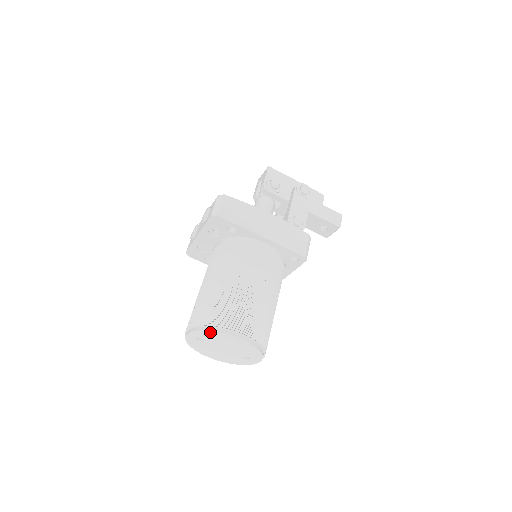
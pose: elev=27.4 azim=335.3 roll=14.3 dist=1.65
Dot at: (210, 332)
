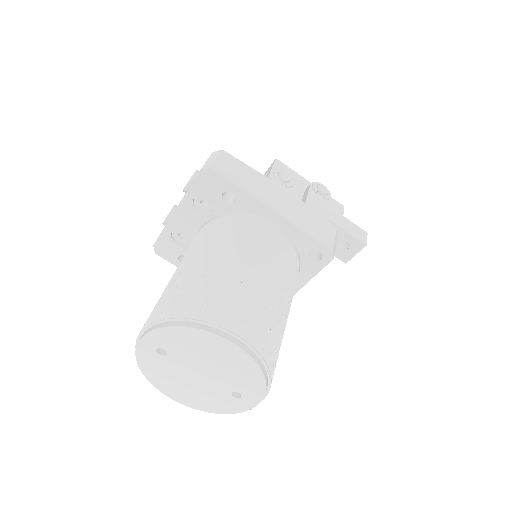
Dot at: (182, 330)
